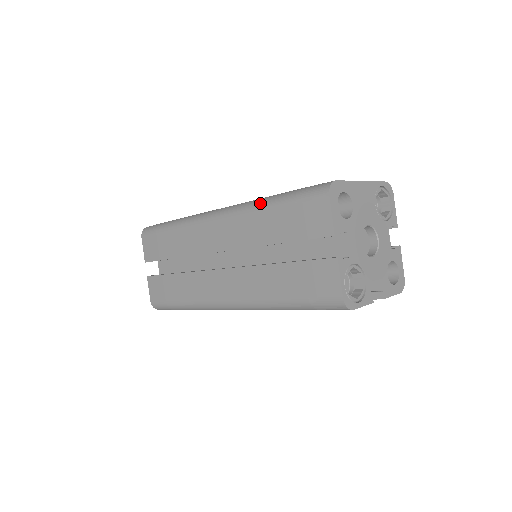
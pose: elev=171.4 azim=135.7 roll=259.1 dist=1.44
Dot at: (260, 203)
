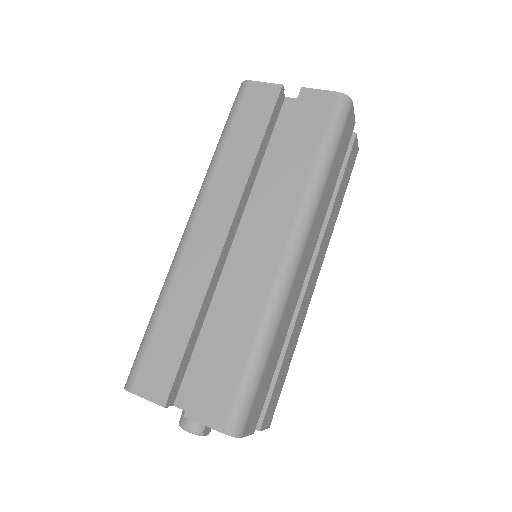
Dot at: (214, 156)
